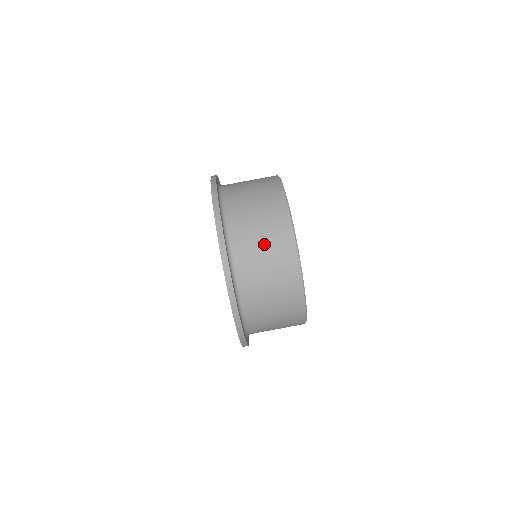
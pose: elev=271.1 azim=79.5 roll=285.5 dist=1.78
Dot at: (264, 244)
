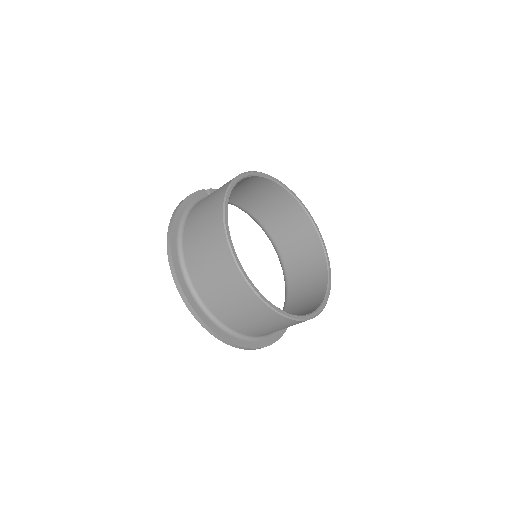
Dot at: (278, 329)
